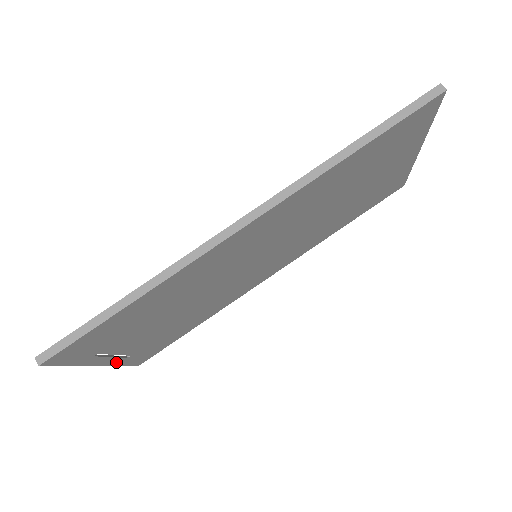
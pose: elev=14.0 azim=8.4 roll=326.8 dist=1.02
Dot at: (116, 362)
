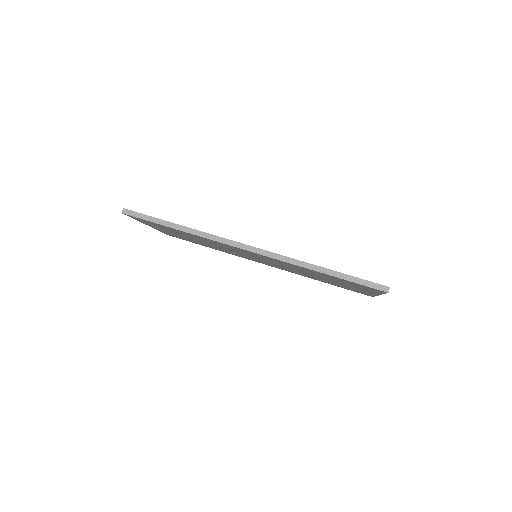
Dot at: (157, 229)
